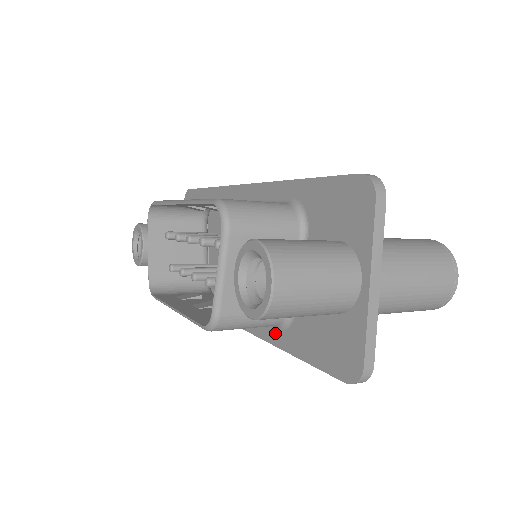
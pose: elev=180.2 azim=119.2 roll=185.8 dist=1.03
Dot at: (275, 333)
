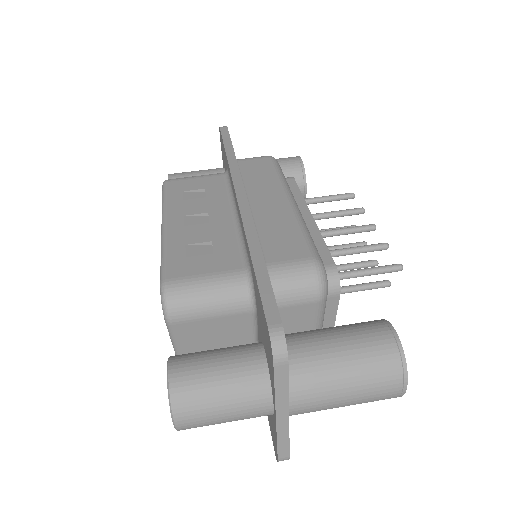
Dot at: occluded
